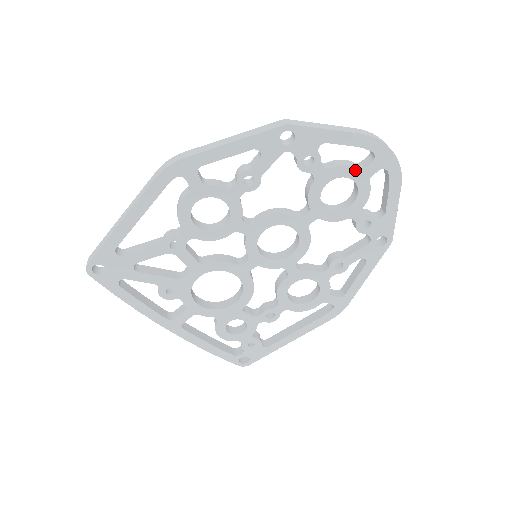
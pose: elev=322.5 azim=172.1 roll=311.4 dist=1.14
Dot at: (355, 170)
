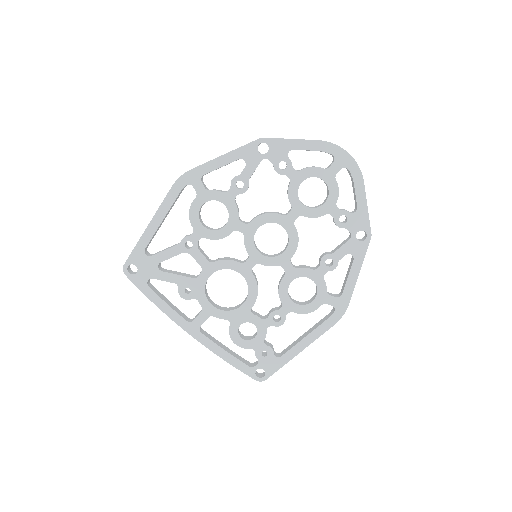
Dot at: (321, 170)
